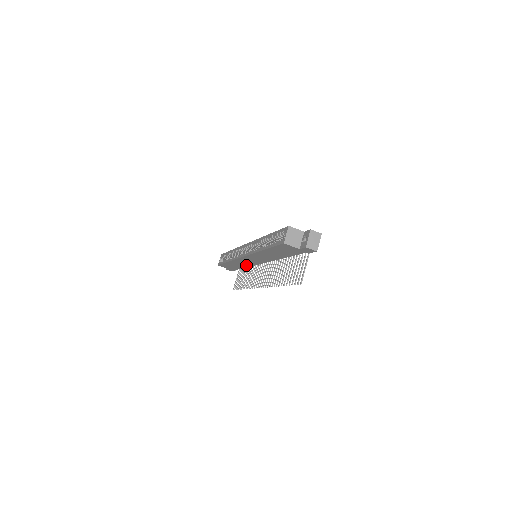
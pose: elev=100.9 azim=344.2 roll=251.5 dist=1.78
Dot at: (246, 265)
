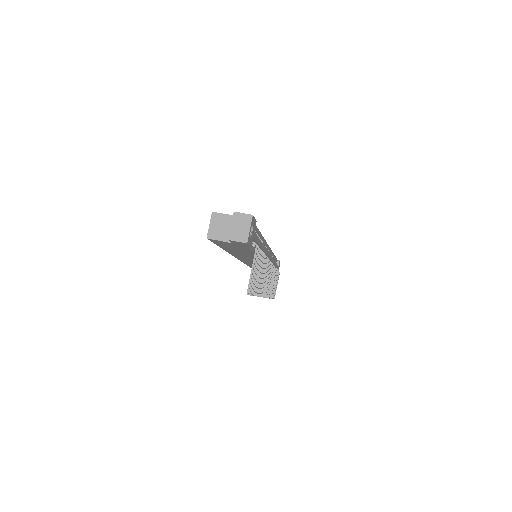
Dot at: occluded
